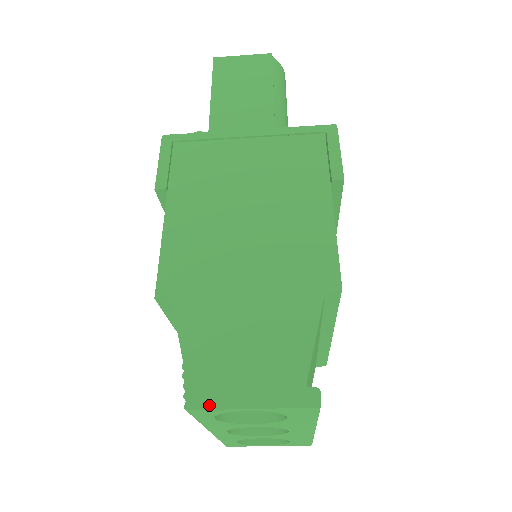
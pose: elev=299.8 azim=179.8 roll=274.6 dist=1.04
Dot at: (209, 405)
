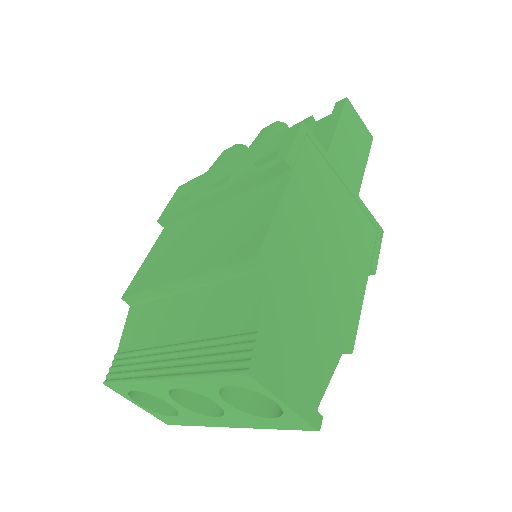
Dot at: (263, 382)
